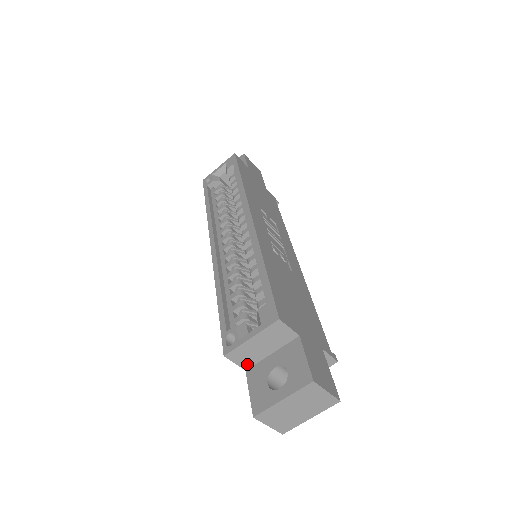
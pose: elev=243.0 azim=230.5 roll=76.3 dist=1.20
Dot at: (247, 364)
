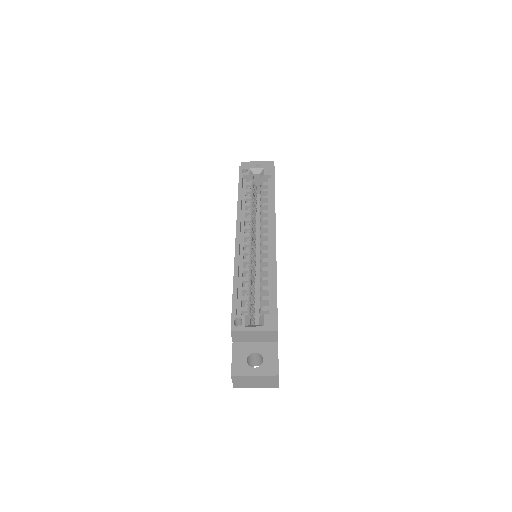
Dot at: (237, 340)
